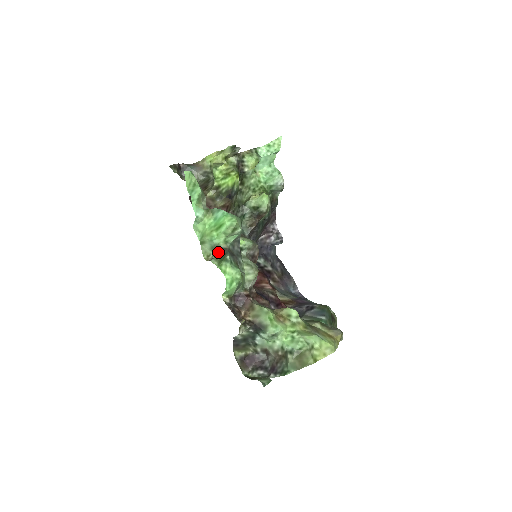
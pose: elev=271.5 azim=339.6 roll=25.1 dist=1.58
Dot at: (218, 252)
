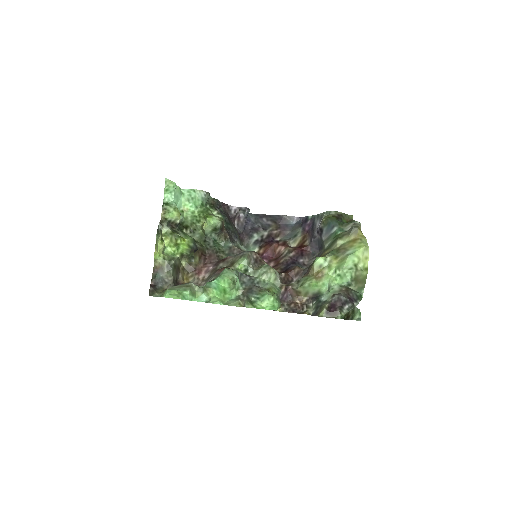
Dot at: (242, 299)
